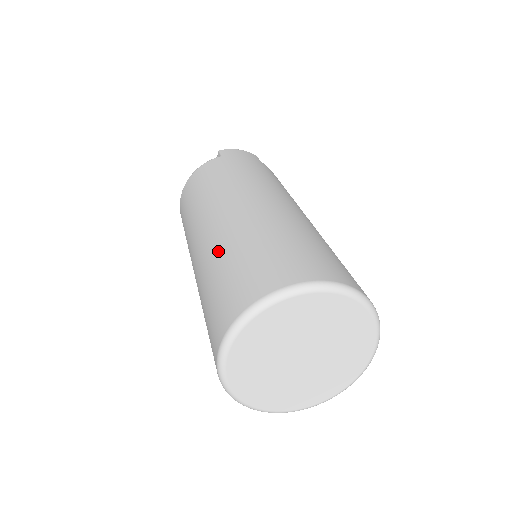
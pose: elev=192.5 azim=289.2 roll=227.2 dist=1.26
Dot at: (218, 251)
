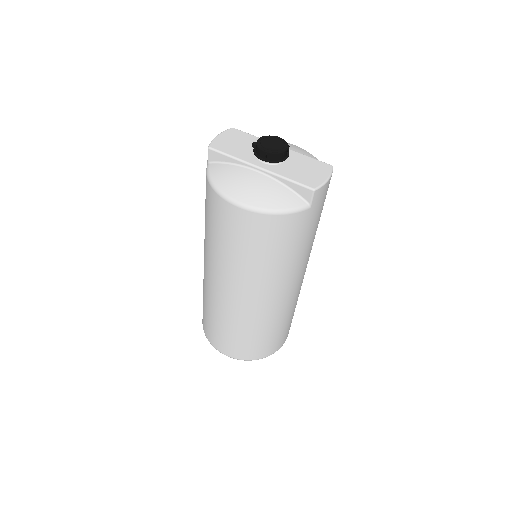
Dot at: (254, 325)
